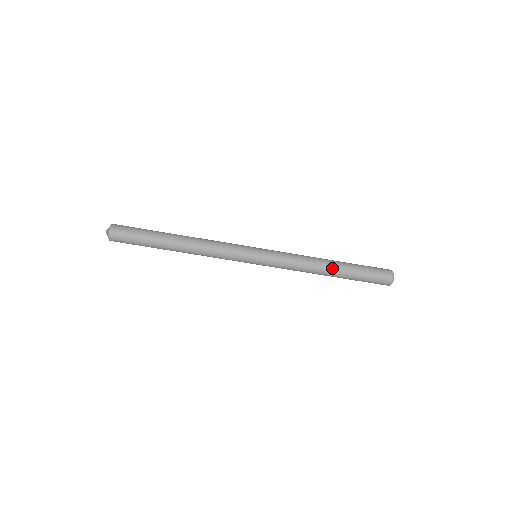
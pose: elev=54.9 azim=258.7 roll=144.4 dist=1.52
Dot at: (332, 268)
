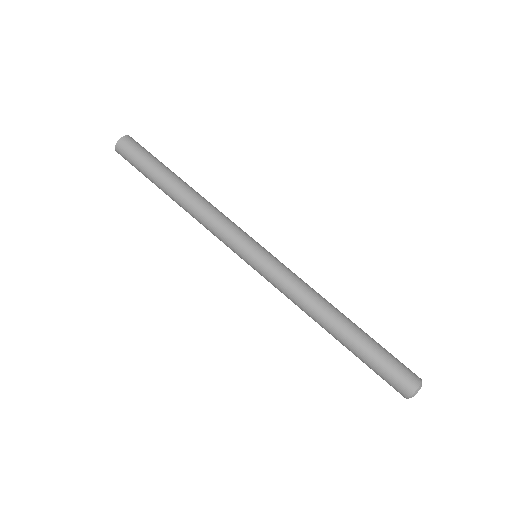
Dot at: (341, 321)
